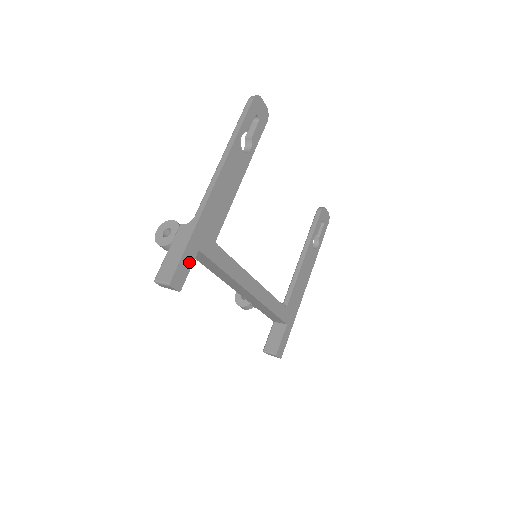
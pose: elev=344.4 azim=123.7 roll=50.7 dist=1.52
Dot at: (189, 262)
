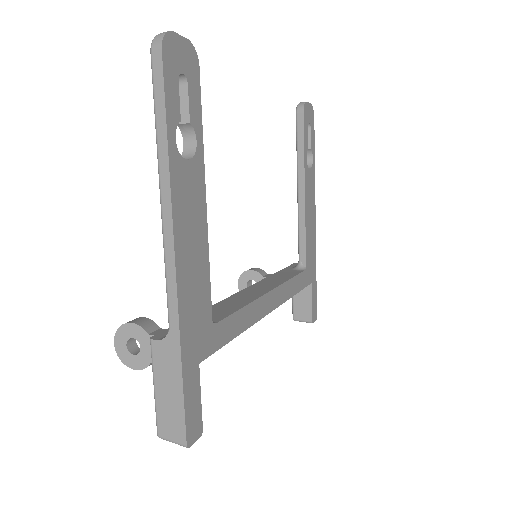
Dot at: (195, 392)
